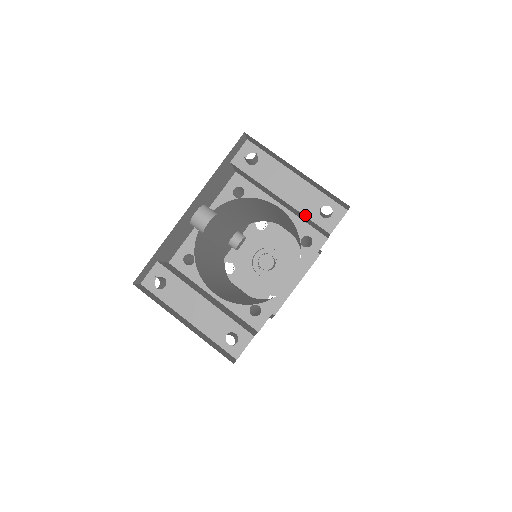
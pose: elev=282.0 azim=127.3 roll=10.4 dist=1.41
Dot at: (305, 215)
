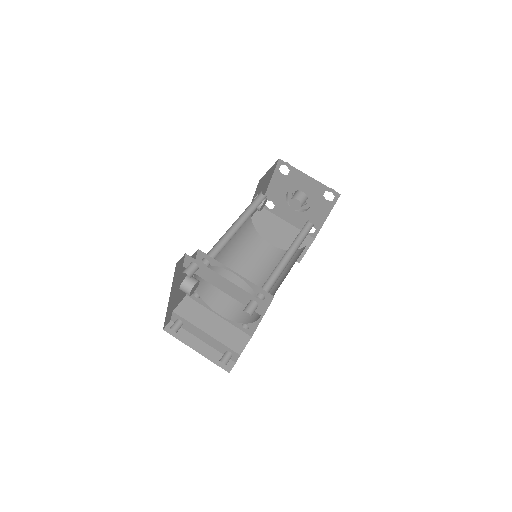
Dot at: (242, 303)
